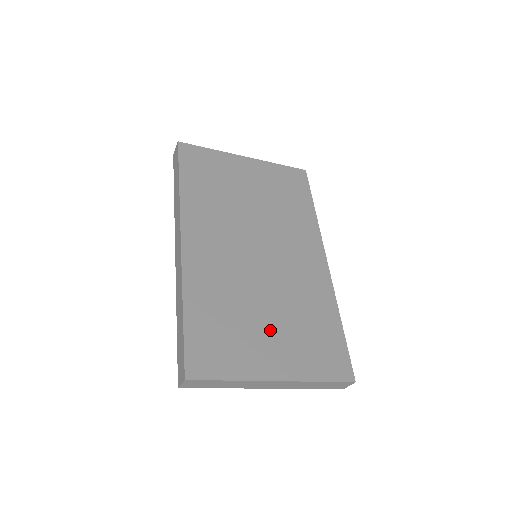
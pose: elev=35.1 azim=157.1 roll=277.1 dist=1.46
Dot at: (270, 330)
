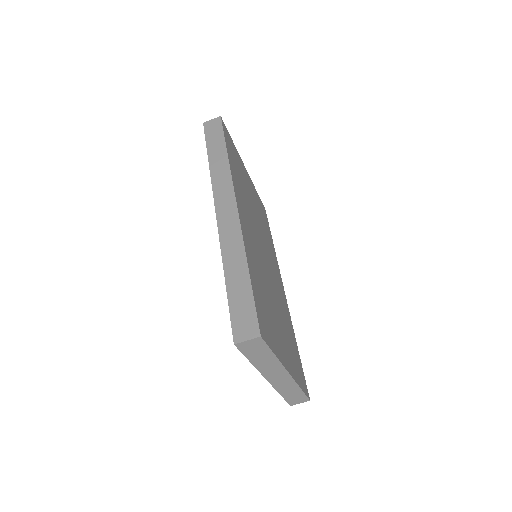
Dot at: (279, 326)
